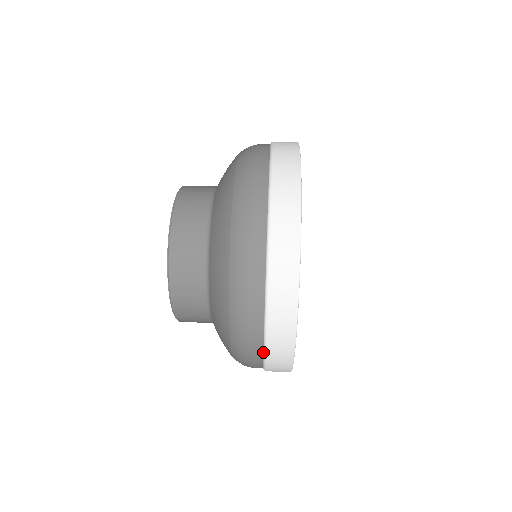
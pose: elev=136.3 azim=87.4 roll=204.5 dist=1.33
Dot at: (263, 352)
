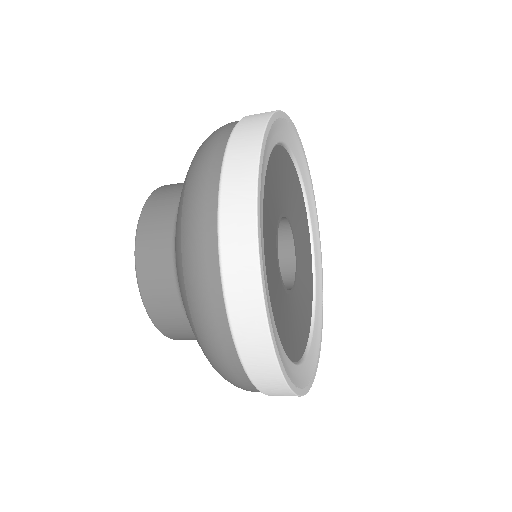
Dot at: (217, 217)
